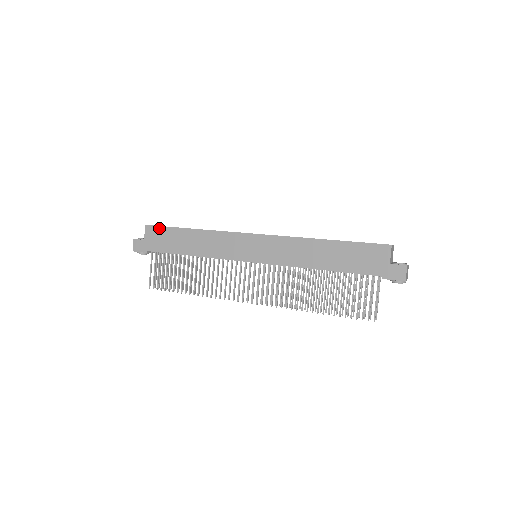
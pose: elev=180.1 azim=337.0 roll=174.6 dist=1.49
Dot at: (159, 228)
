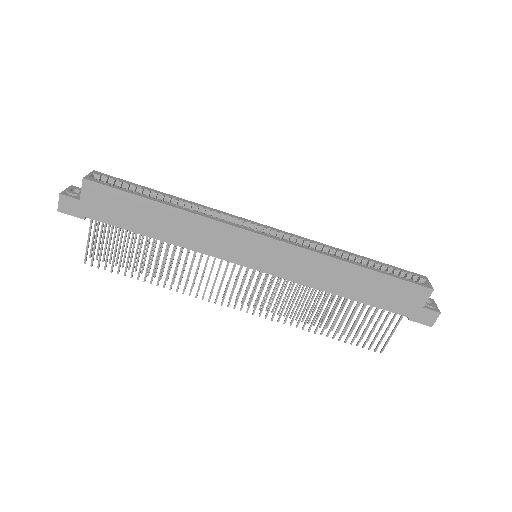
Dot at: (109, 190)
